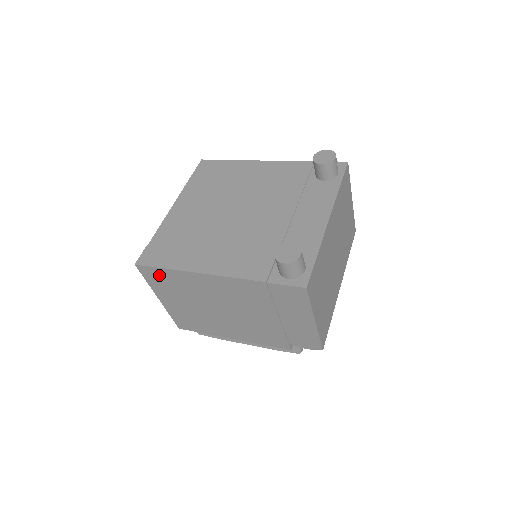
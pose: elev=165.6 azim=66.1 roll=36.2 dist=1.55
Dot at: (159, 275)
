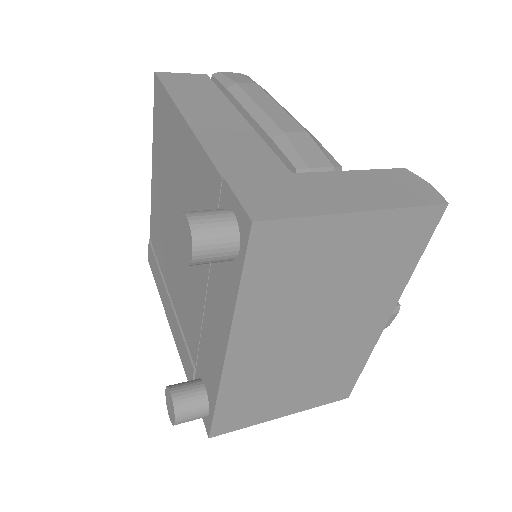
Dot at: occluded
